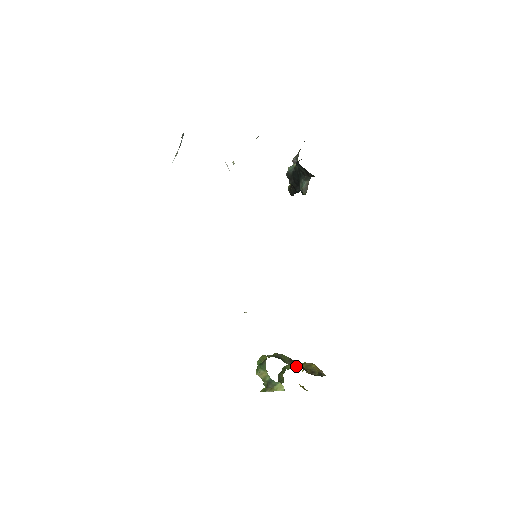
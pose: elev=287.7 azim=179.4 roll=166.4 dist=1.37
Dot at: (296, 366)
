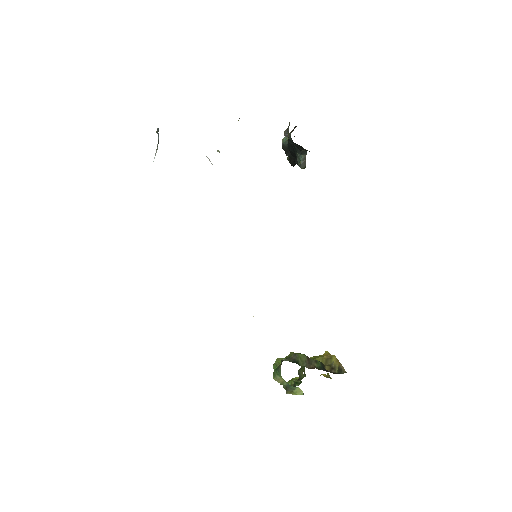
Dot at: (313, 367)
